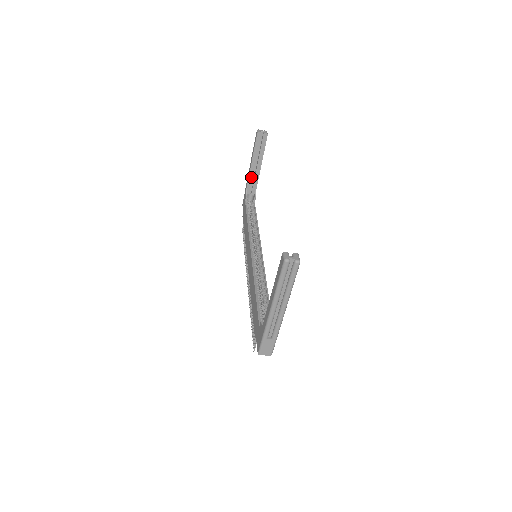
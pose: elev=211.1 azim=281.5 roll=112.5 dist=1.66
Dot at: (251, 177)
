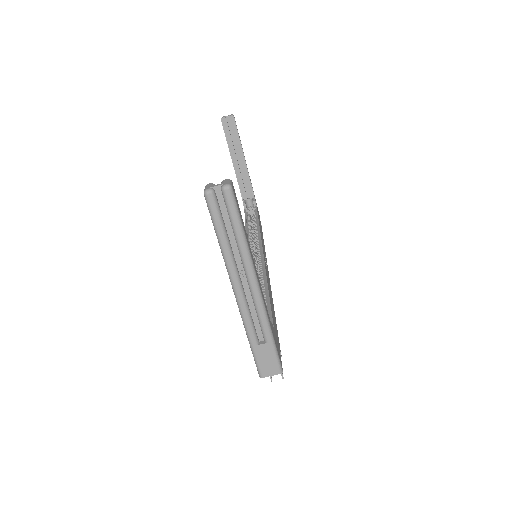
Dot at: (239, 177)
